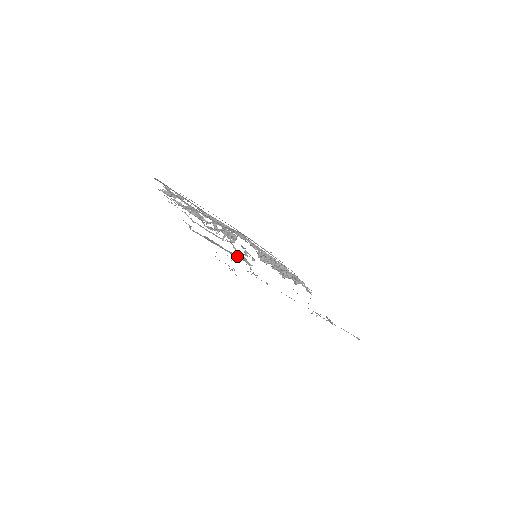
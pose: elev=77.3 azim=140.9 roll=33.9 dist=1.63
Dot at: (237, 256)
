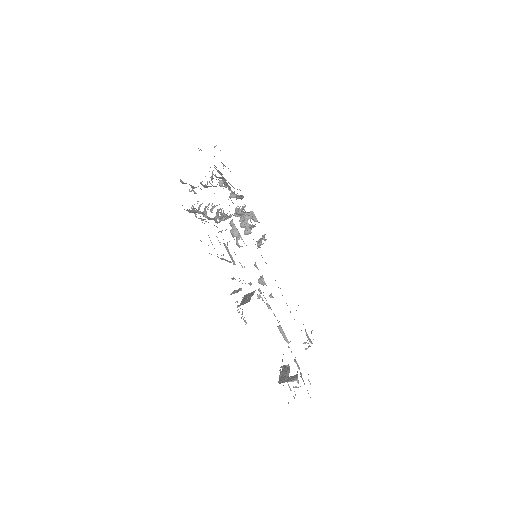
Dot at: occluded
